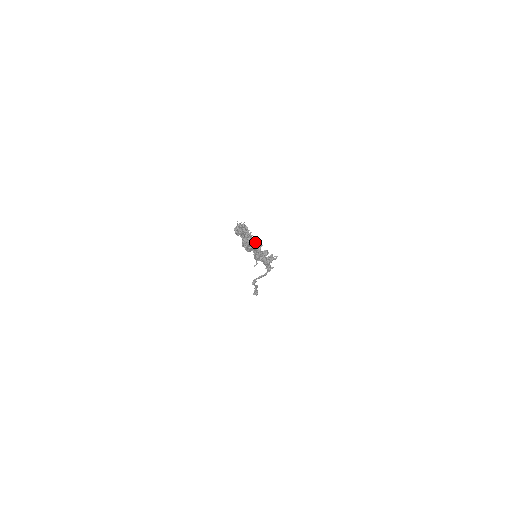
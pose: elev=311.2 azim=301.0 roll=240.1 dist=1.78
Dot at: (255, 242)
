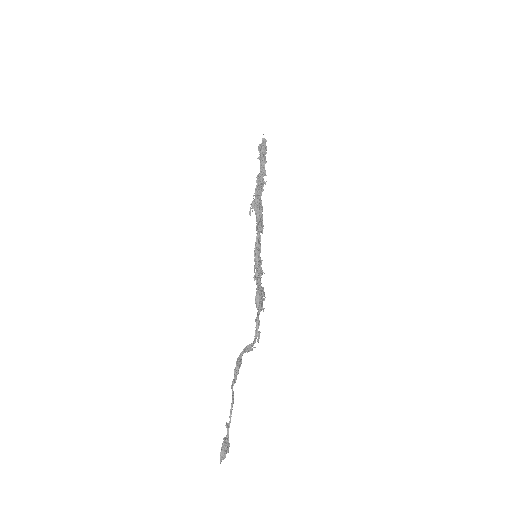
Dot at: (260, 217)
